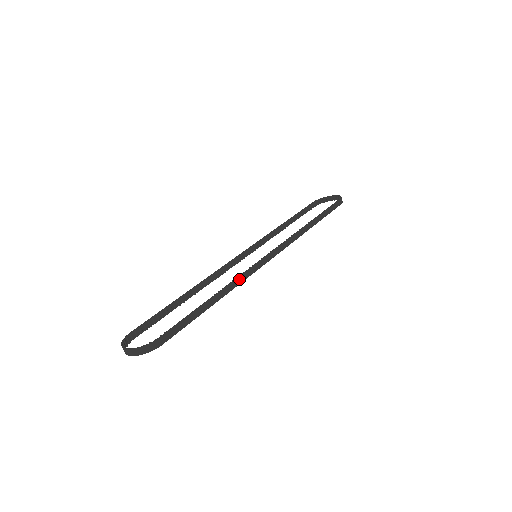
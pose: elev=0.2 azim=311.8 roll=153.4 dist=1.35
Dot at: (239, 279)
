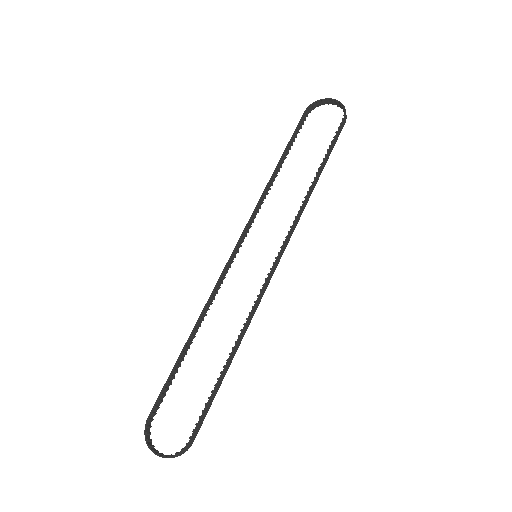
Dot at: (250, 318)
